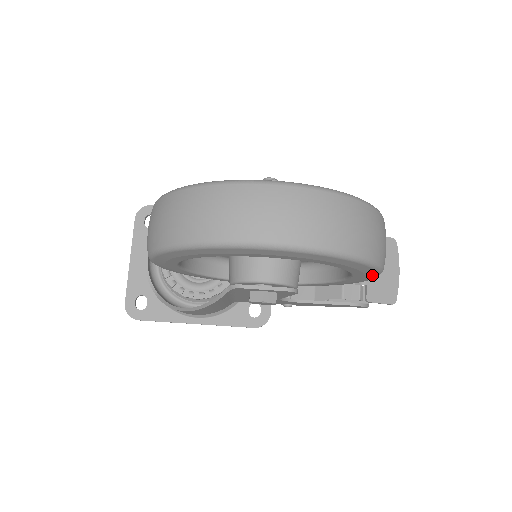
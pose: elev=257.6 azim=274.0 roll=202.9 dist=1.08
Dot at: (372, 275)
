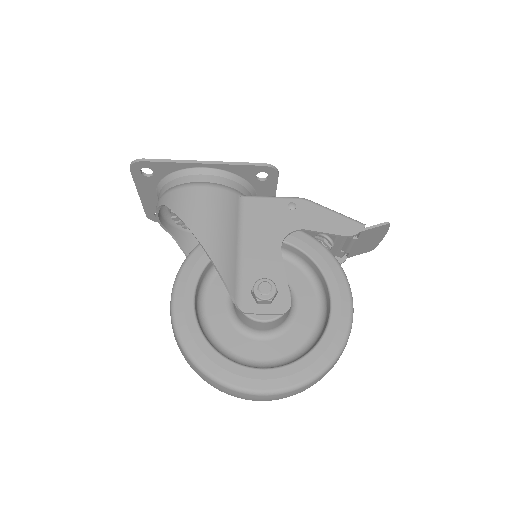
Dot at: occluded
